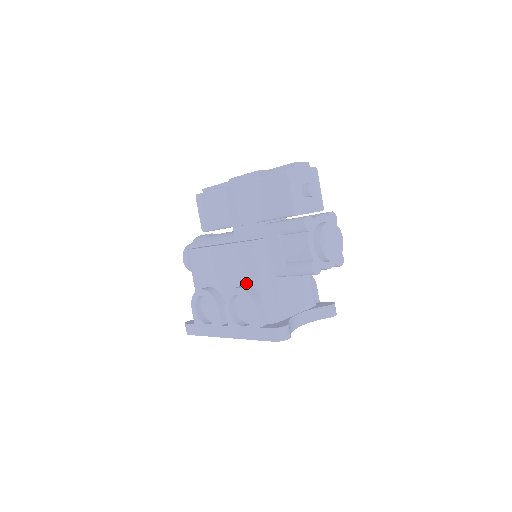
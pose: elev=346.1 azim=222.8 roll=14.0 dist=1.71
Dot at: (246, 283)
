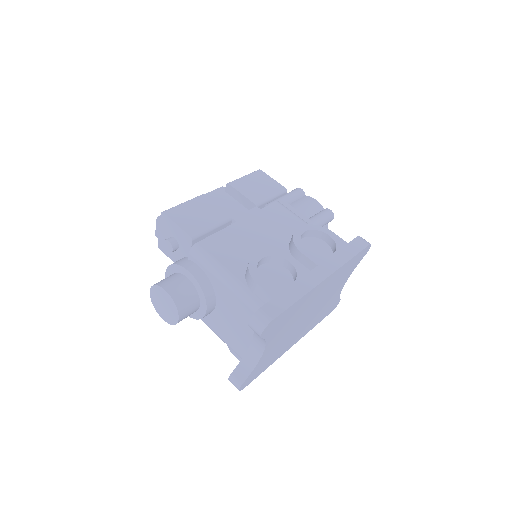
Dot at: occluded
